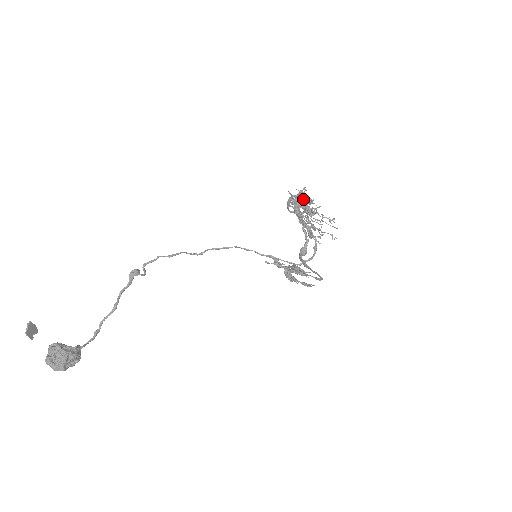
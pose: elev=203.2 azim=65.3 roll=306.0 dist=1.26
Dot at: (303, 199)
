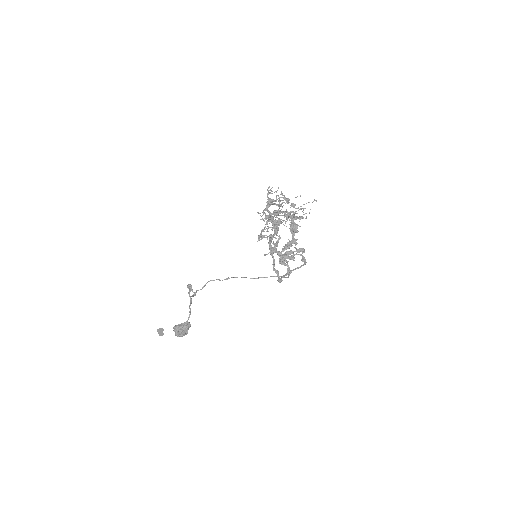
Dot at: occluded
